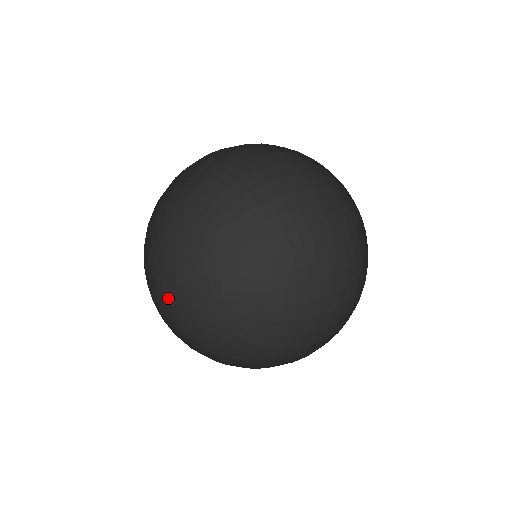
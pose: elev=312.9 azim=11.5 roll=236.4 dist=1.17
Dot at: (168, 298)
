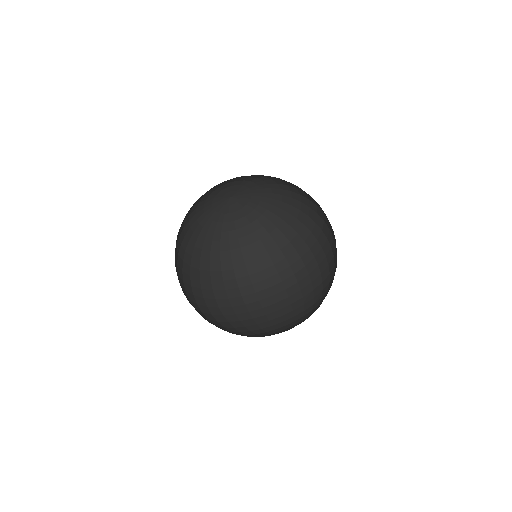
Dot at: (212, 203)
